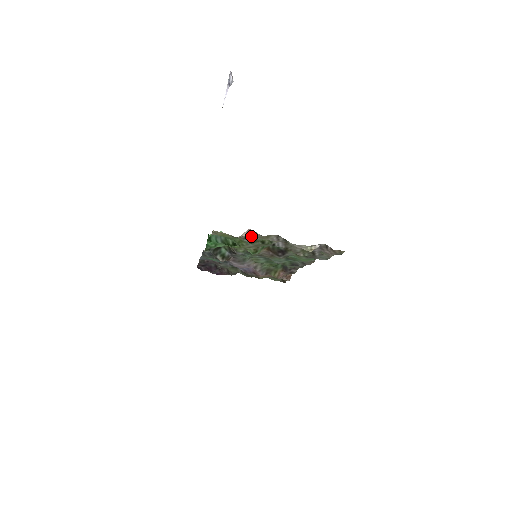
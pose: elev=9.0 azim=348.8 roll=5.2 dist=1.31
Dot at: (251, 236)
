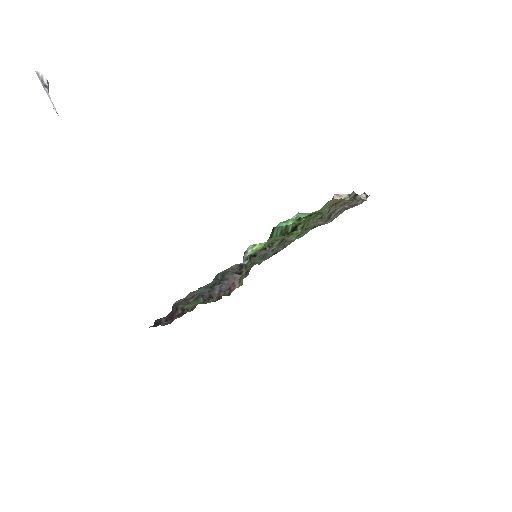
Dot at: occluded
